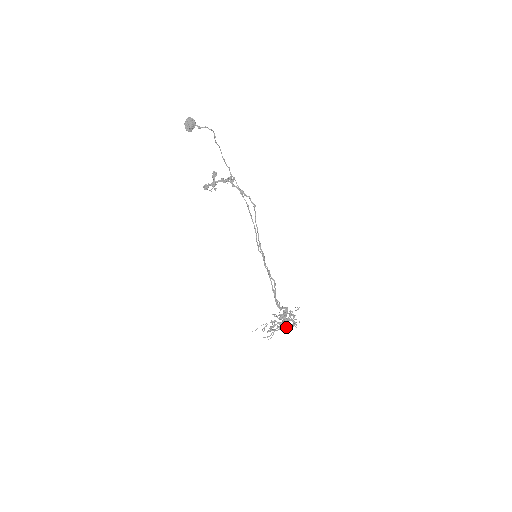
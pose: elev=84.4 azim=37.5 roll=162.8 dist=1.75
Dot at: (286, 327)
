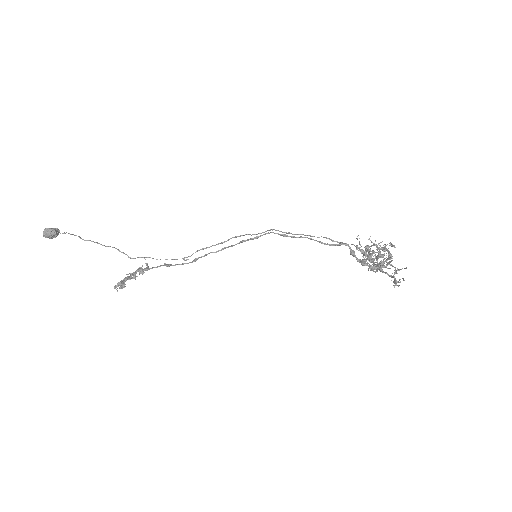
Dot at: (386, 249)
